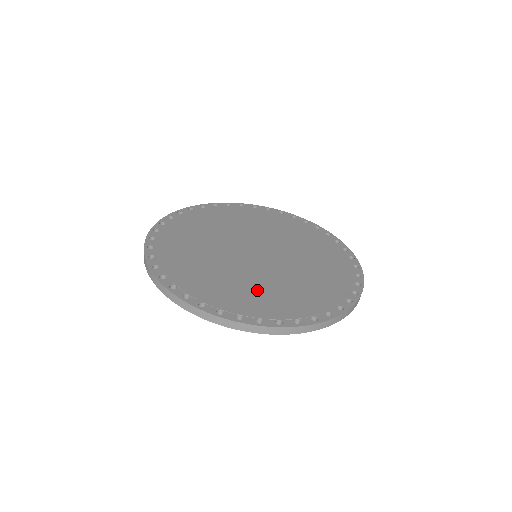
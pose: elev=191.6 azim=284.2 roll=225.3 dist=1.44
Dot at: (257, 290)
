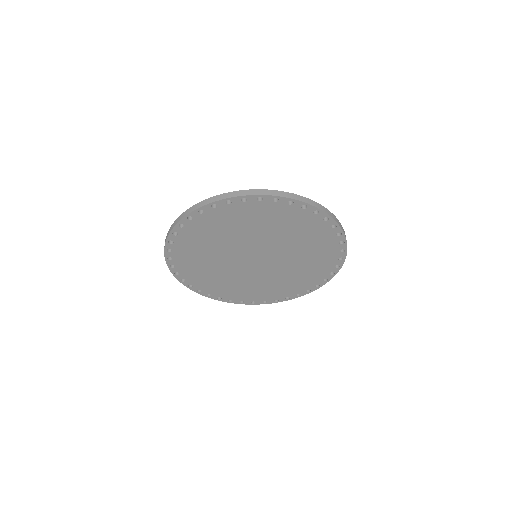
Dot at: occluded
